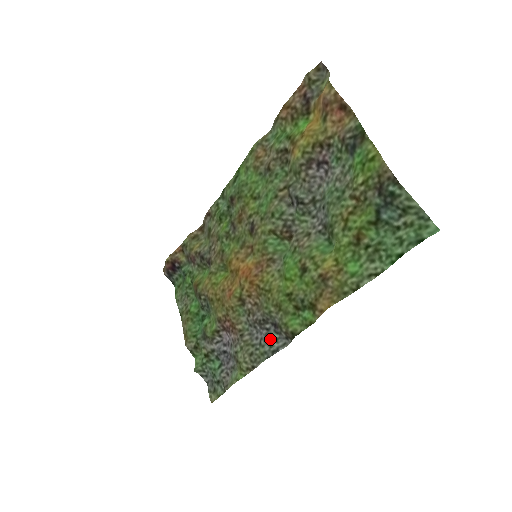
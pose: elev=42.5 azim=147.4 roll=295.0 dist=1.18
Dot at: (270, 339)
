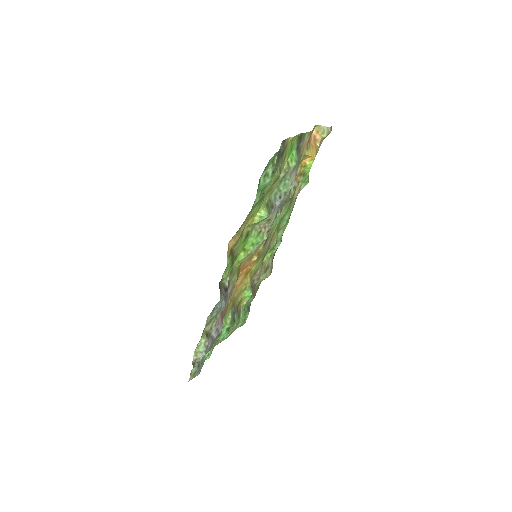
Dot at: (220, 303)
